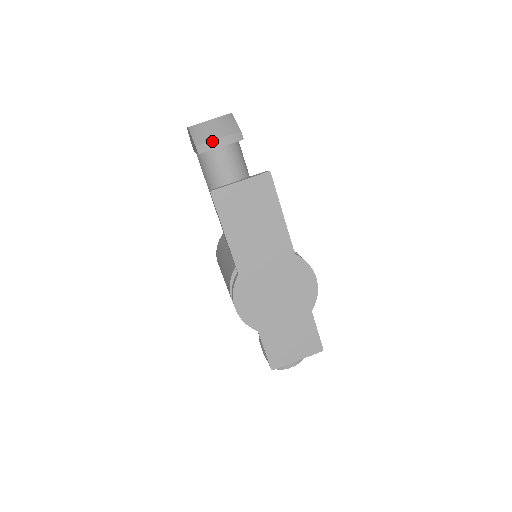
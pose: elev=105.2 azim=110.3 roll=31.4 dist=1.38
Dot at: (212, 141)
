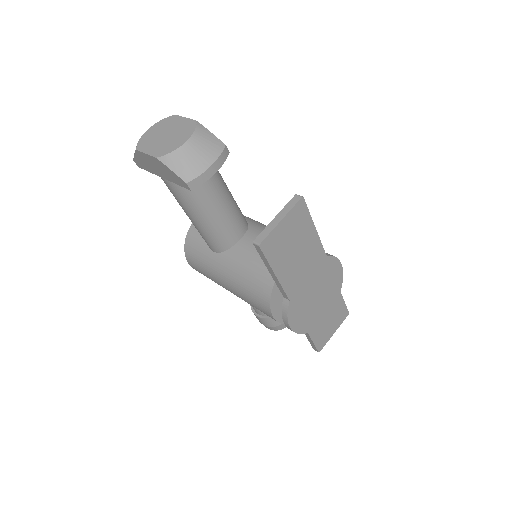
Dot at: (205, 172)
